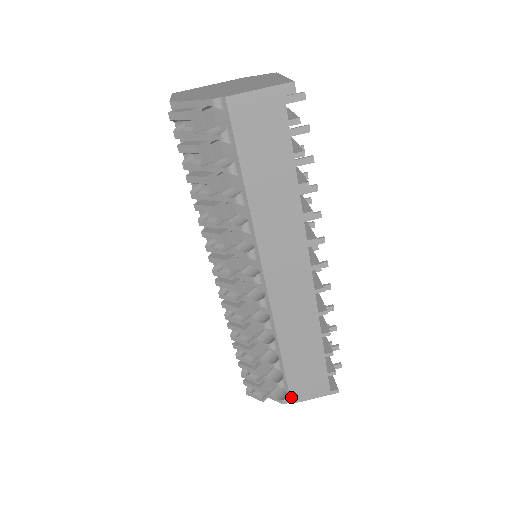
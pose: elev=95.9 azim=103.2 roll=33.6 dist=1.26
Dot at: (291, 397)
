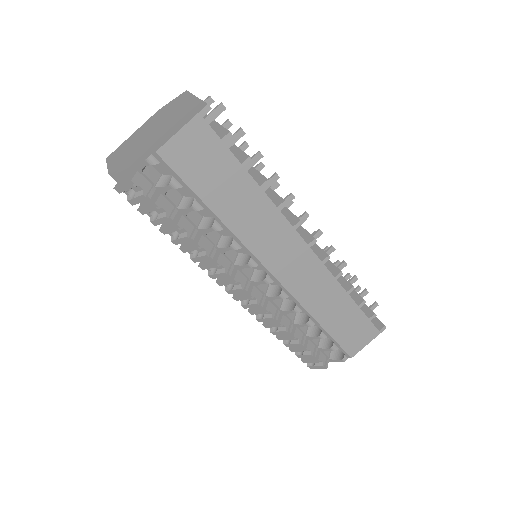
Dot at: (348, 353)
